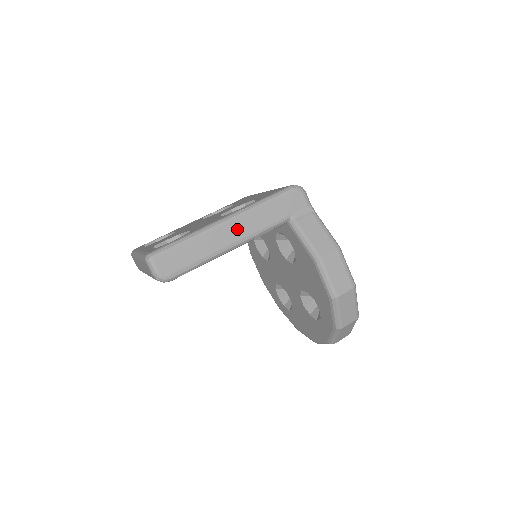
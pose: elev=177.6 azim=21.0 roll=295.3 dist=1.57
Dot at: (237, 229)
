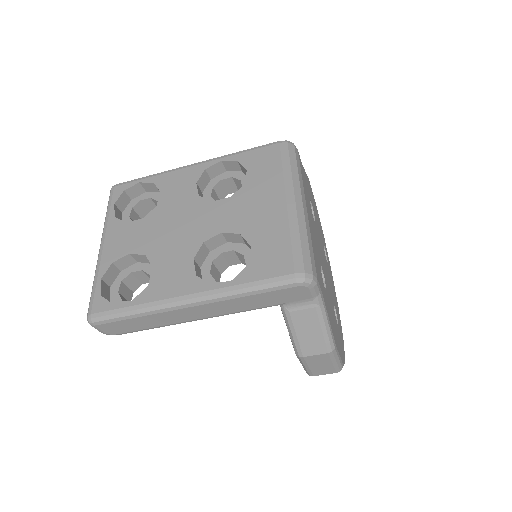
Dot at: (203, 311)
